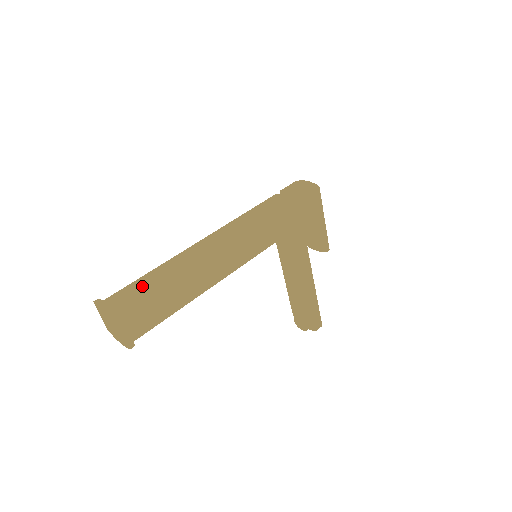
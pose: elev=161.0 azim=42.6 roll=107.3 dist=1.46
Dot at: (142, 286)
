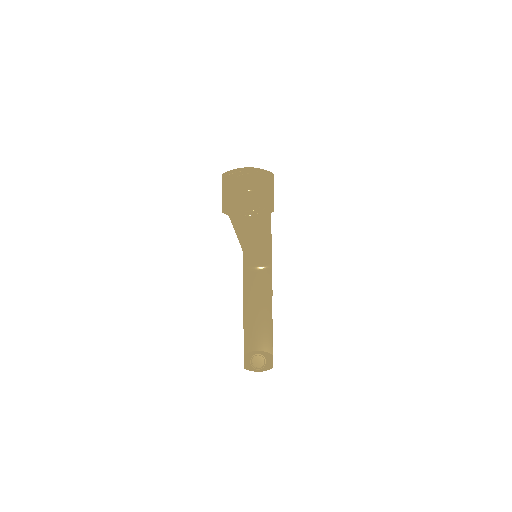
Dot at: occluded
